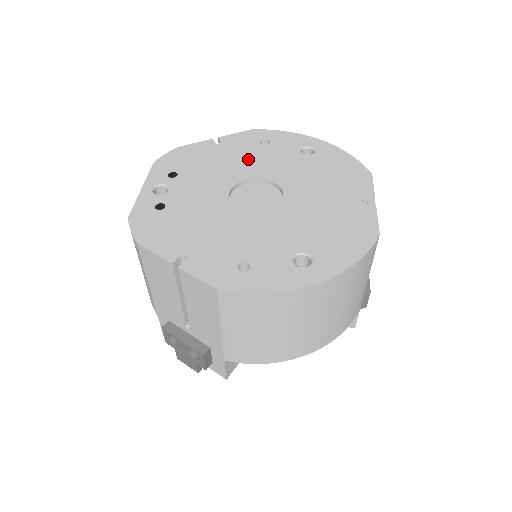
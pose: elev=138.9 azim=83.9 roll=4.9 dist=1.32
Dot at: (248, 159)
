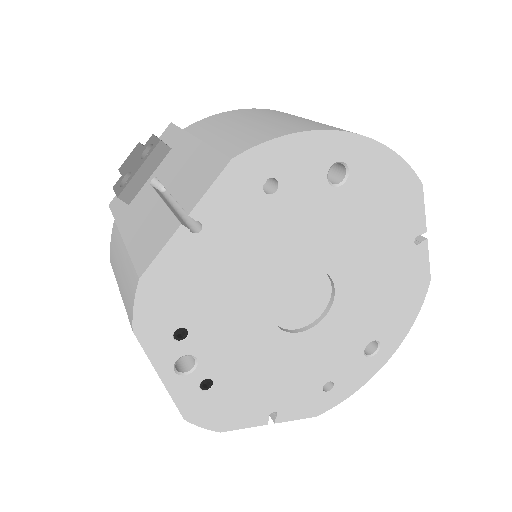
Dot at: (265, 243)
